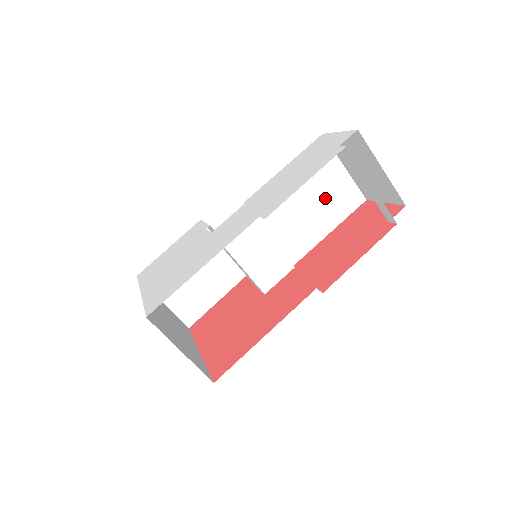
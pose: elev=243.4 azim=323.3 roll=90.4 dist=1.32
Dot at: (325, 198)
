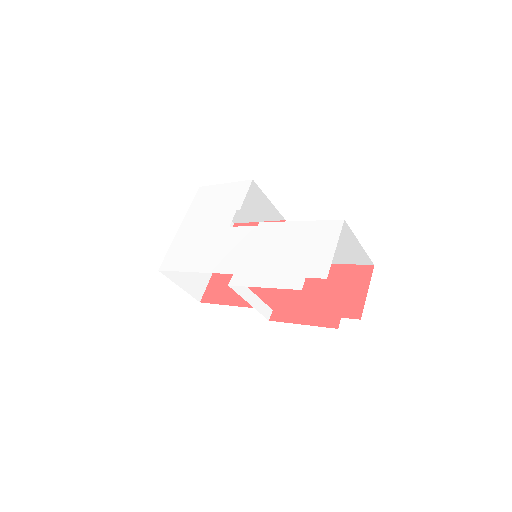
Dot at: occluded
